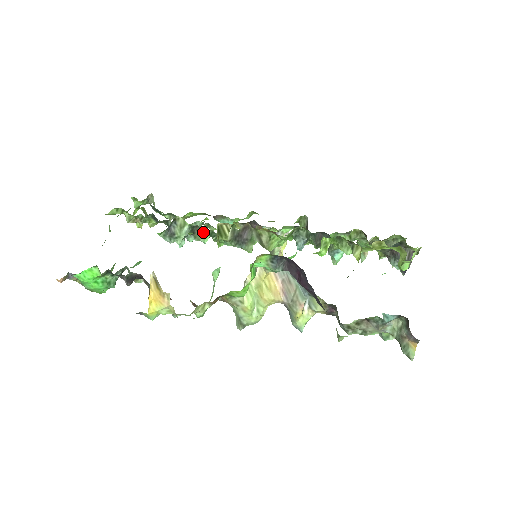
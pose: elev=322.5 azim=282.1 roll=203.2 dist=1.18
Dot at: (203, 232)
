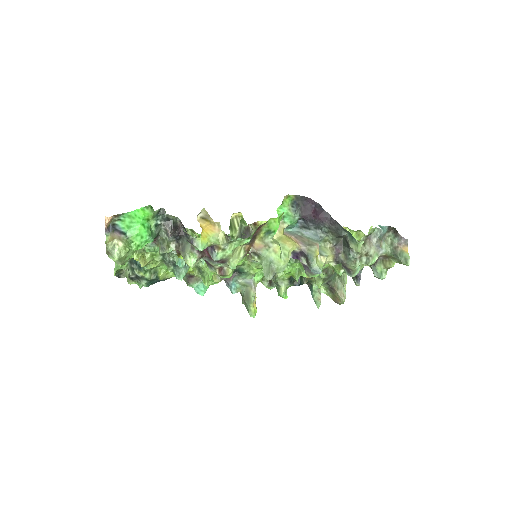
Dot at: occluded
